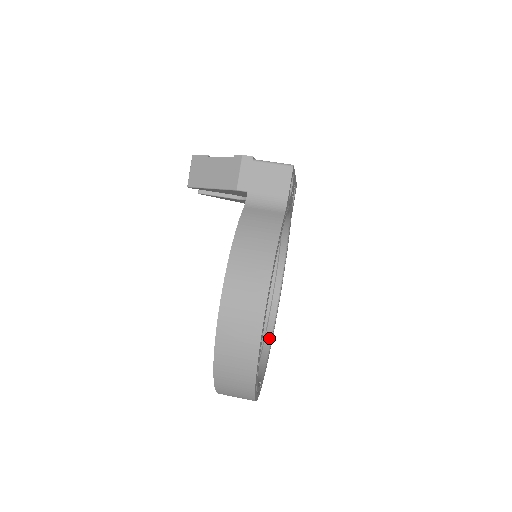
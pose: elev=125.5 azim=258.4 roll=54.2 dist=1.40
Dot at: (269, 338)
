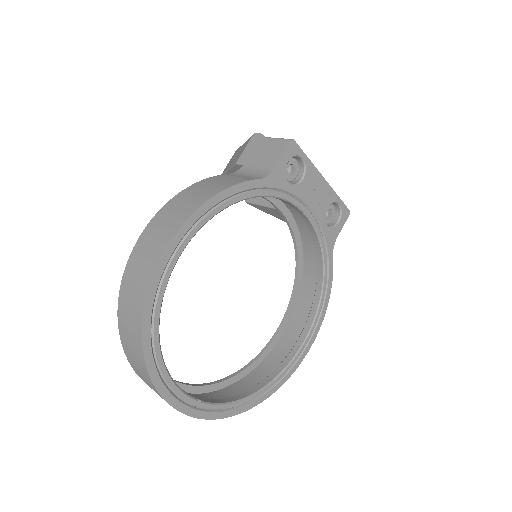
Dot at: (265, 383)
